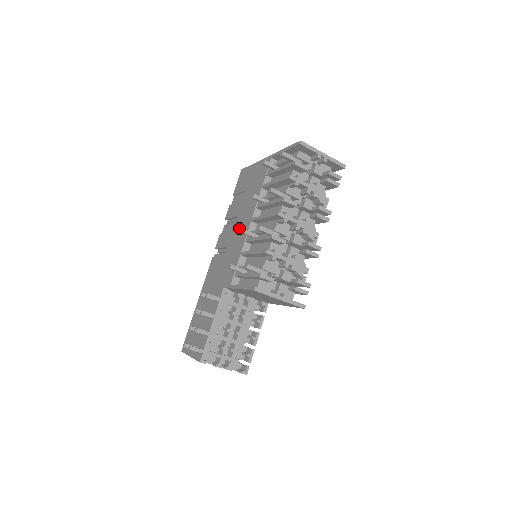
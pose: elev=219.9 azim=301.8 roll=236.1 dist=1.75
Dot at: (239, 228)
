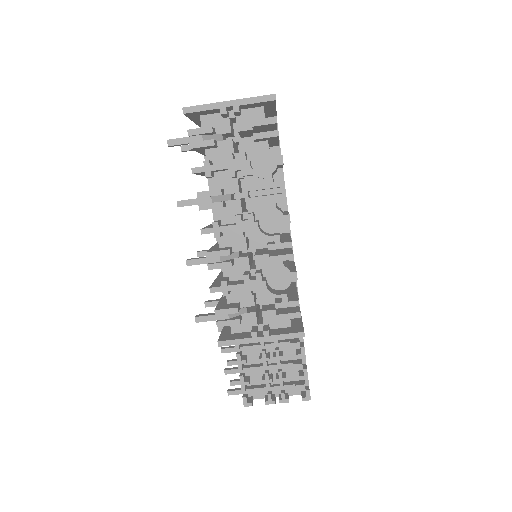
Dot at: occluded
